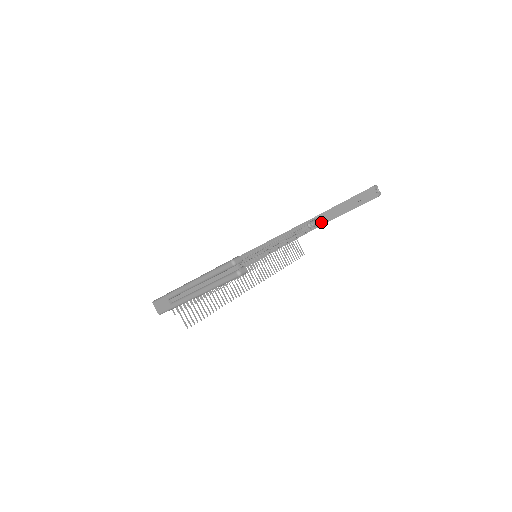
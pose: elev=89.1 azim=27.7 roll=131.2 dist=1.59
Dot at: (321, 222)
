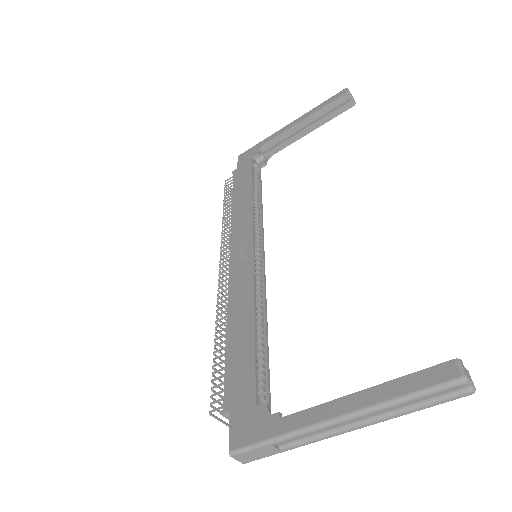
Dot at: (267, 154)
